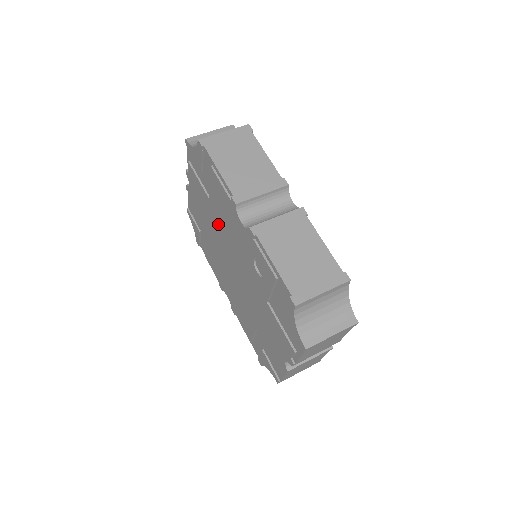
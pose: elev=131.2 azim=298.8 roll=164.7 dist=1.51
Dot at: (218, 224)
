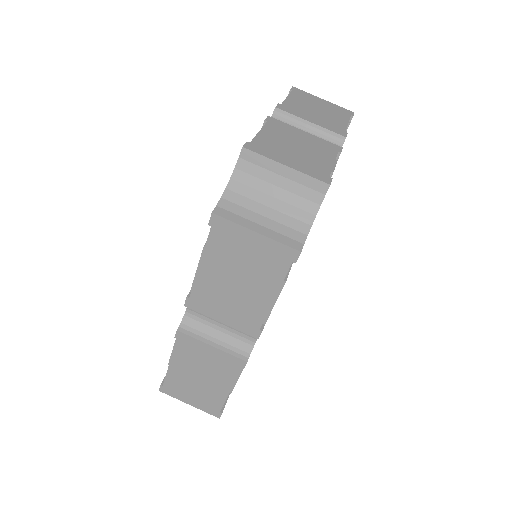
Dot at: occluded
